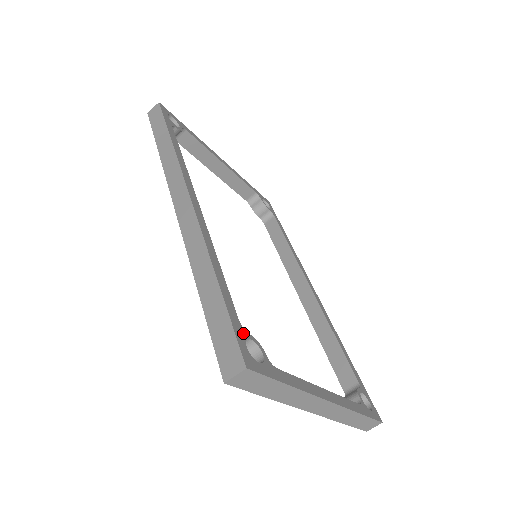
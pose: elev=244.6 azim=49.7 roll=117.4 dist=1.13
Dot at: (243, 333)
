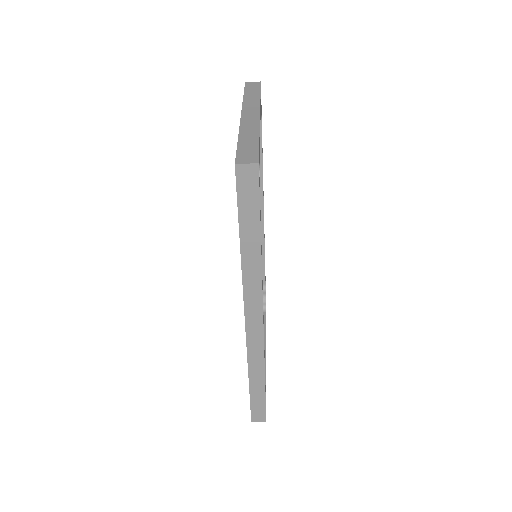
Dot at: occluded
